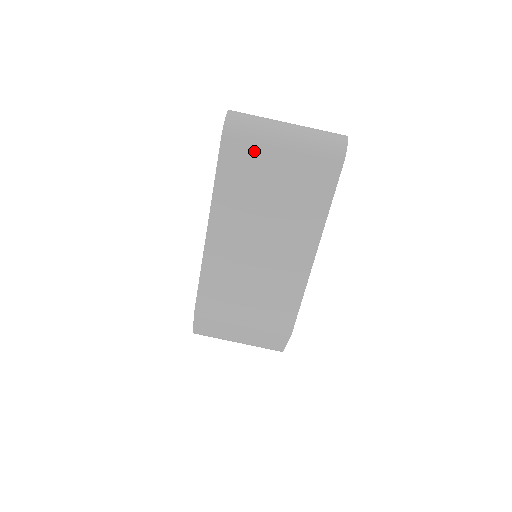
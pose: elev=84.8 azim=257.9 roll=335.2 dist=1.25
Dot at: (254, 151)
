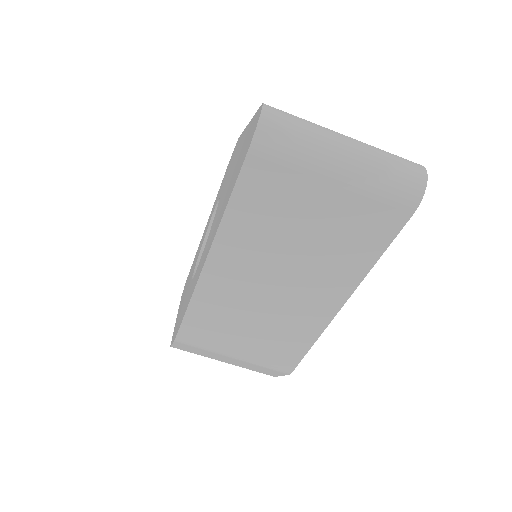
Dot at: (293, 176)
